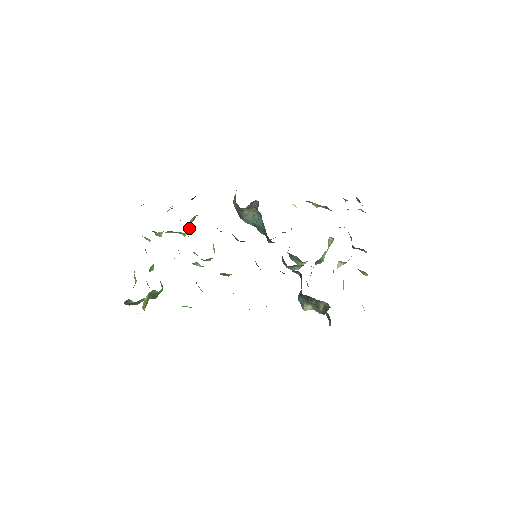
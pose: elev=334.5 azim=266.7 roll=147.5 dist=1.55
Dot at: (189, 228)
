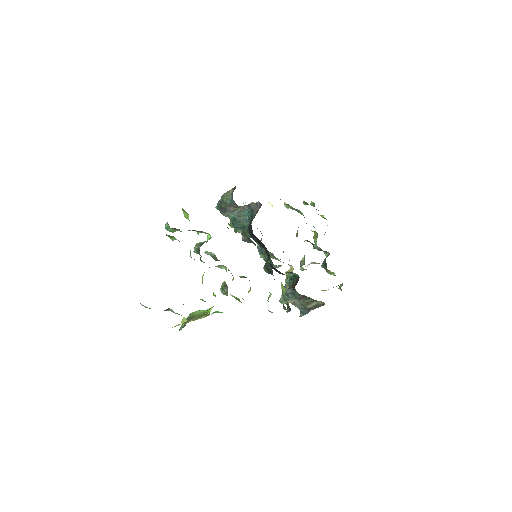
Dot at: occluded
